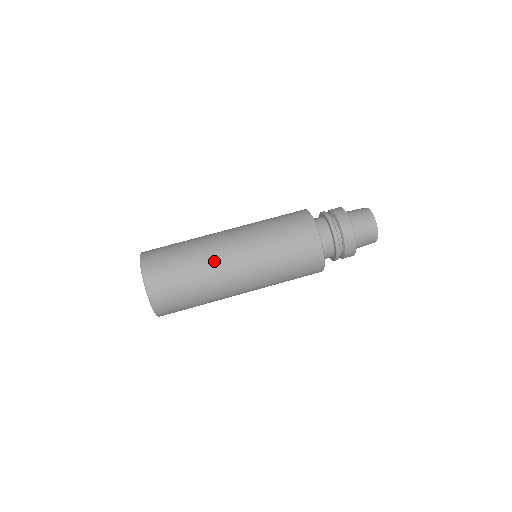
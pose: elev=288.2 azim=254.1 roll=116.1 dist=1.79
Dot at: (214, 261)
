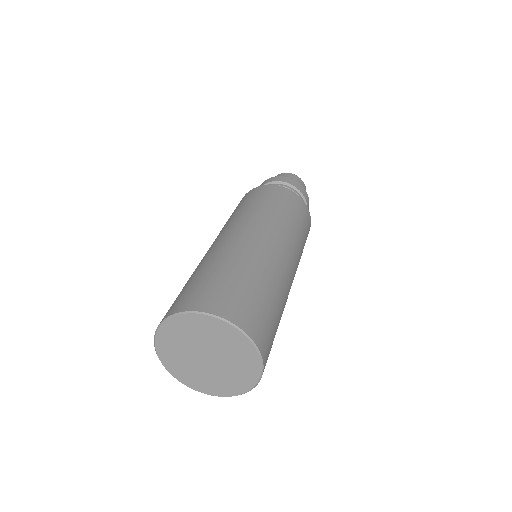
Dot at: (250, 250)
